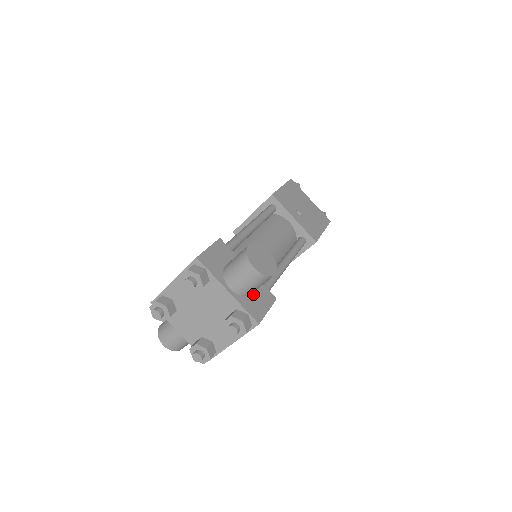
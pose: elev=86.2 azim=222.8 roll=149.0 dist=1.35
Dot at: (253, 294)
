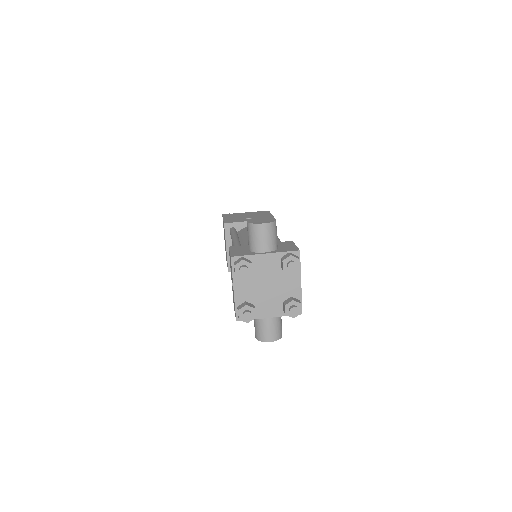
Dot at: (279, 247)
